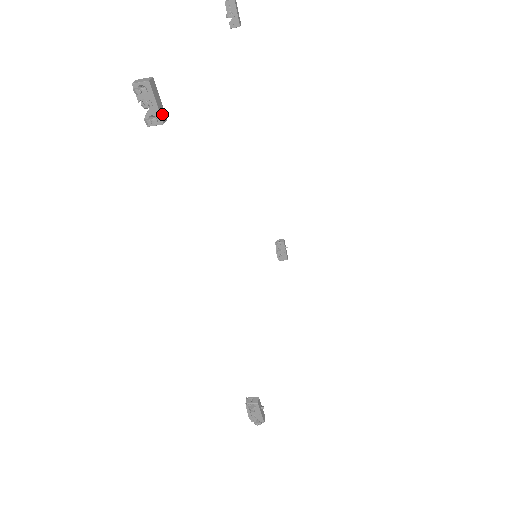
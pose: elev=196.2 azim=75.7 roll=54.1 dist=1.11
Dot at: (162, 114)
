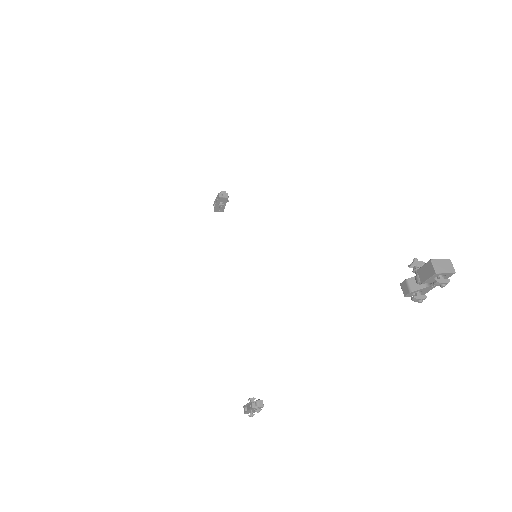
Dot at: (427, 286)
